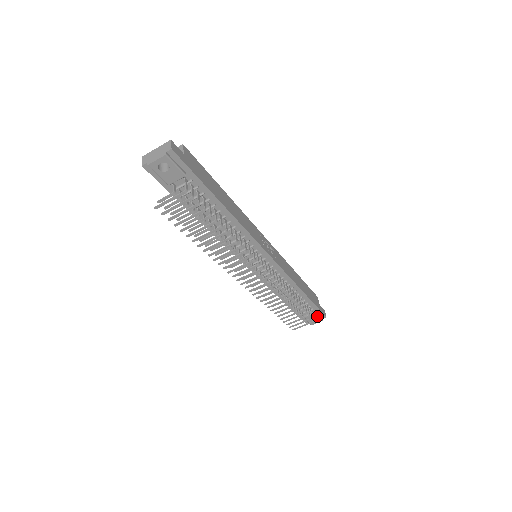
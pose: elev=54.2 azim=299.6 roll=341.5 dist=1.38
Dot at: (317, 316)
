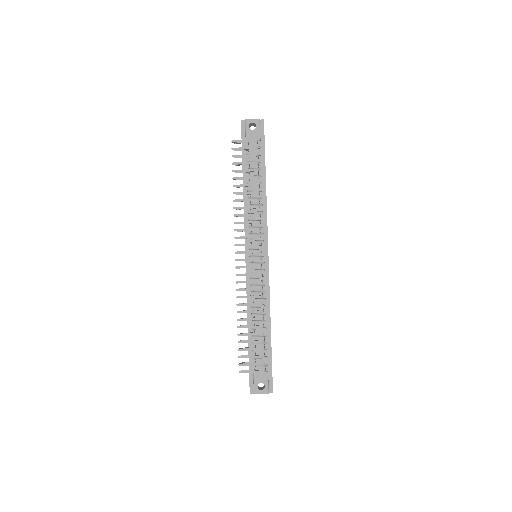
Dot at: (266, 380)
